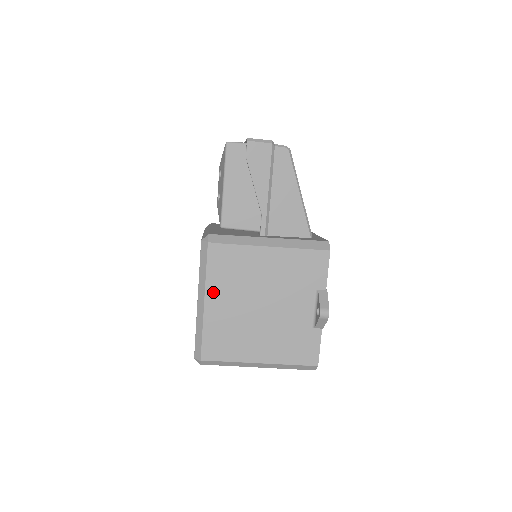
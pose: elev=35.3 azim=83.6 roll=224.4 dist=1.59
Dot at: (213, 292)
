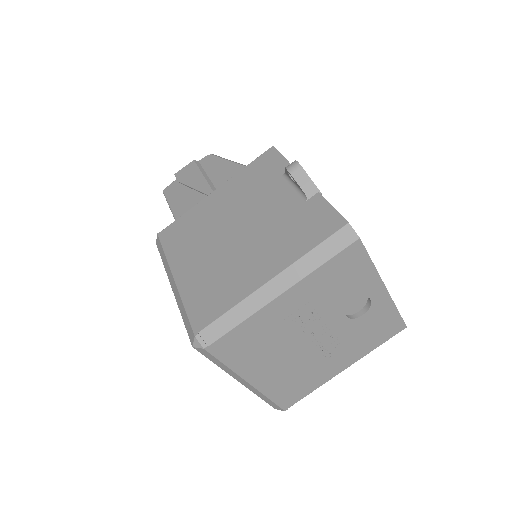
Dot at: (178, 263)
